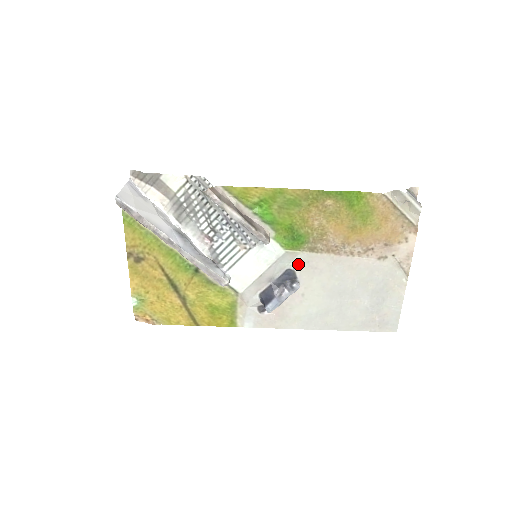
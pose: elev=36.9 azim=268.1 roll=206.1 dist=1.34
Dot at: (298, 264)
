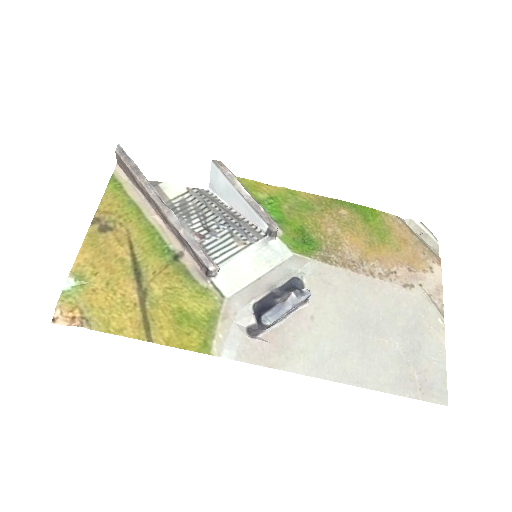
Dot at: (307, 274)
